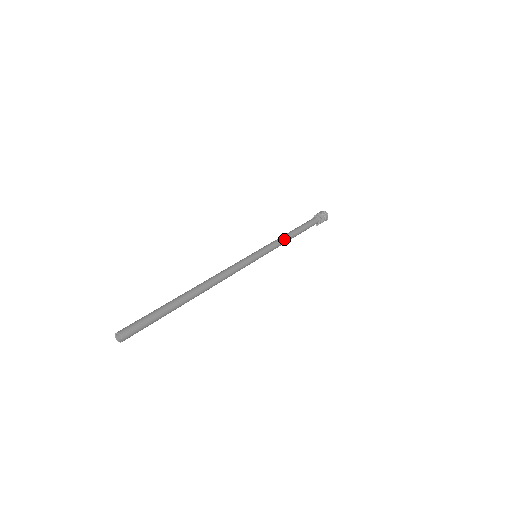
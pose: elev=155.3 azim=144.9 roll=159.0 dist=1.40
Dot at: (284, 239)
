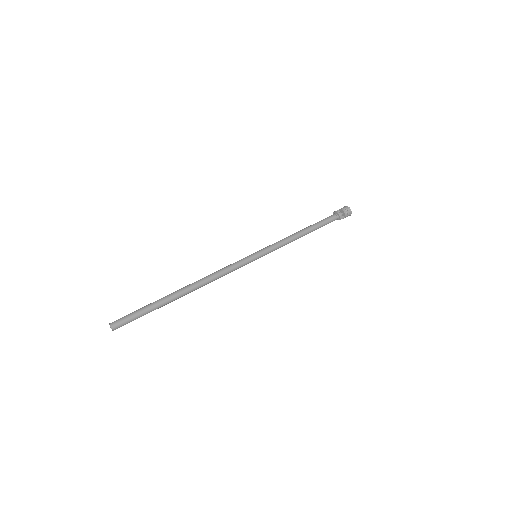
Dot at: (289, 237)
